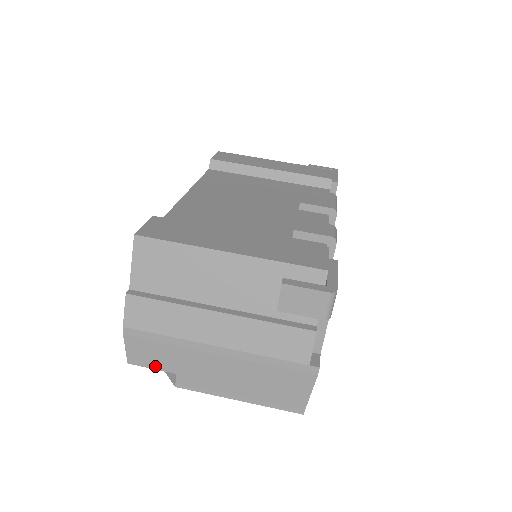
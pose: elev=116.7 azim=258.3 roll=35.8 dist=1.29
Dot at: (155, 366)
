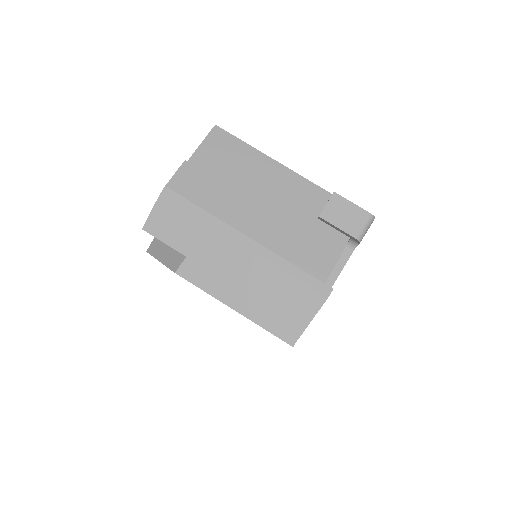
Dot at: (169, 241)
